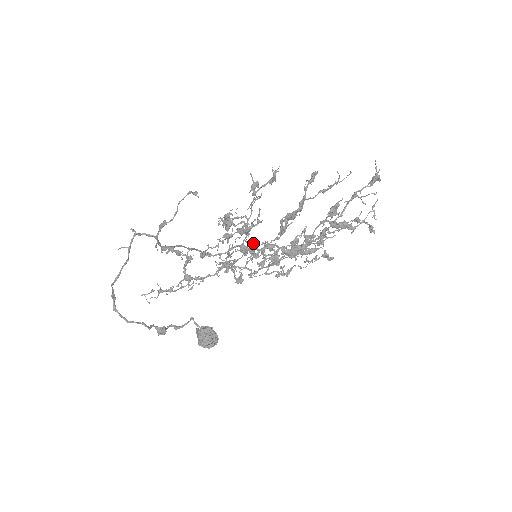
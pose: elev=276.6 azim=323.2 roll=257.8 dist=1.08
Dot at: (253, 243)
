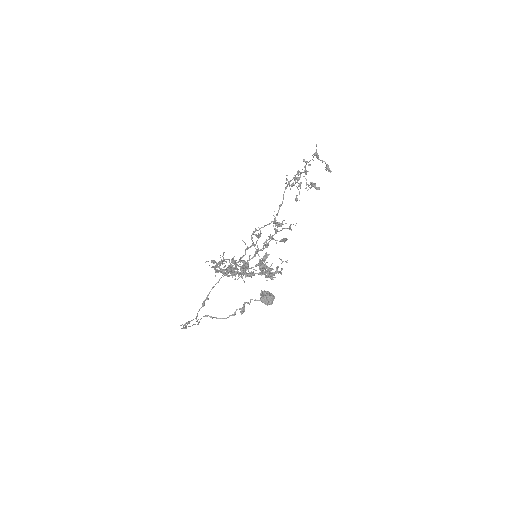
Dot at: occluded
